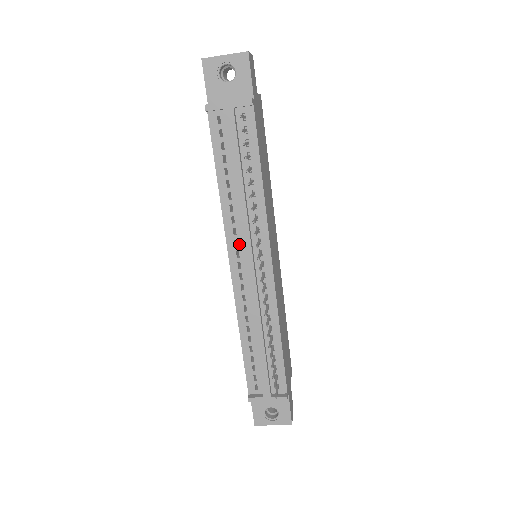
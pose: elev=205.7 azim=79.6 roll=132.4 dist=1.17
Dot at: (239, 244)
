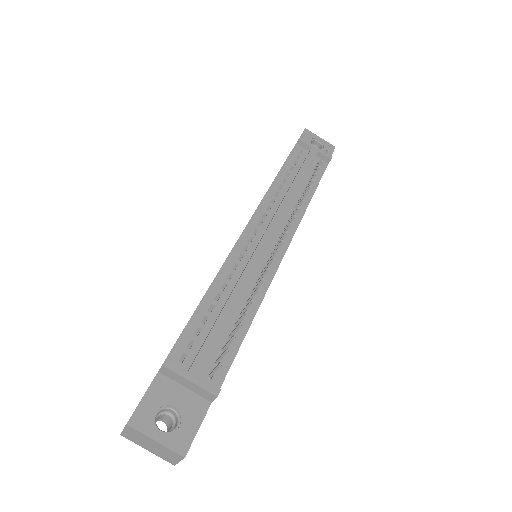
Dot at: (266, 218)
